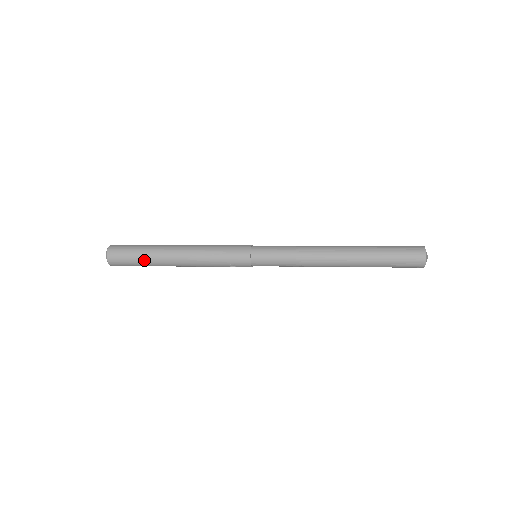
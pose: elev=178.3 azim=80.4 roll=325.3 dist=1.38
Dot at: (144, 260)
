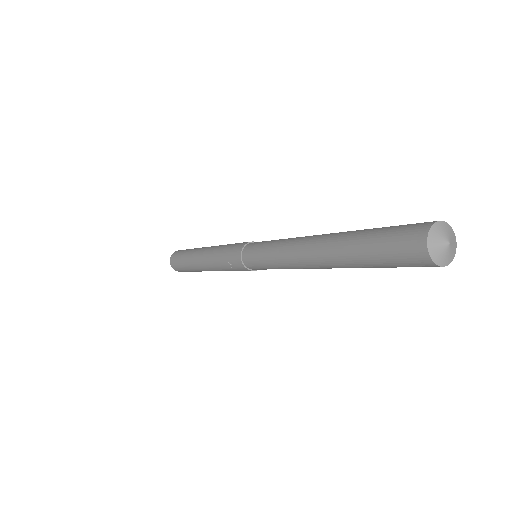
Dot at: (185, 260)
